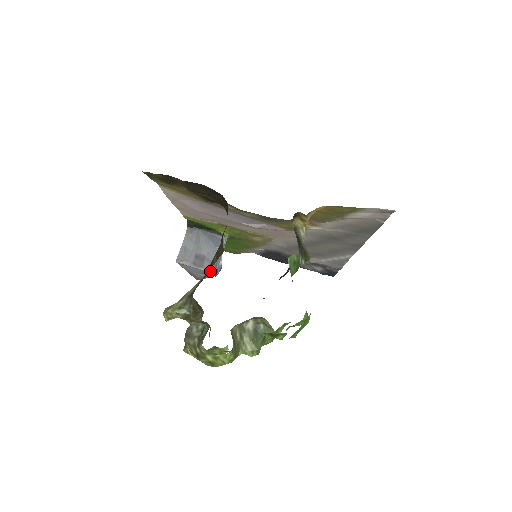
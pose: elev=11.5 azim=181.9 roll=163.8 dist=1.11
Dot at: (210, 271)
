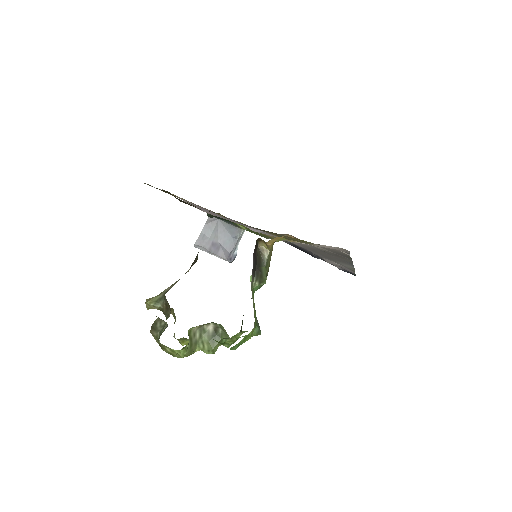
Dot at: (224, 259)
